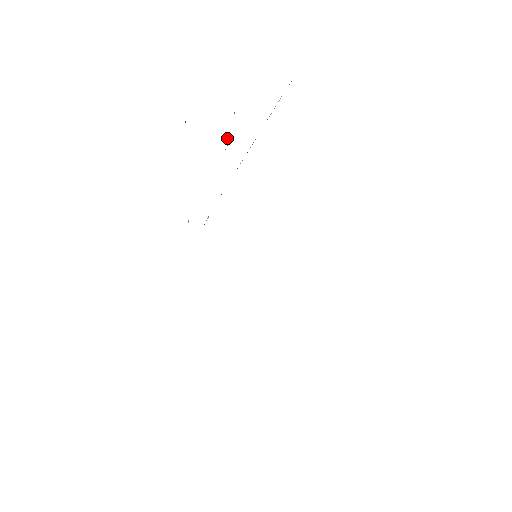
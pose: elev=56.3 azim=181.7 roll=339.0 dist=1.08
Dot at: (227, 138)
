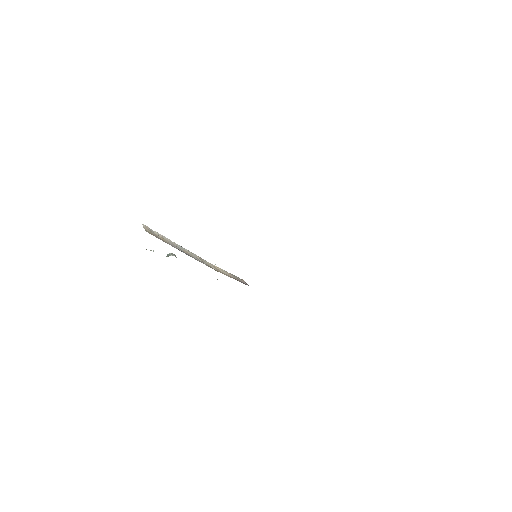
Dot at: (168, 255)
